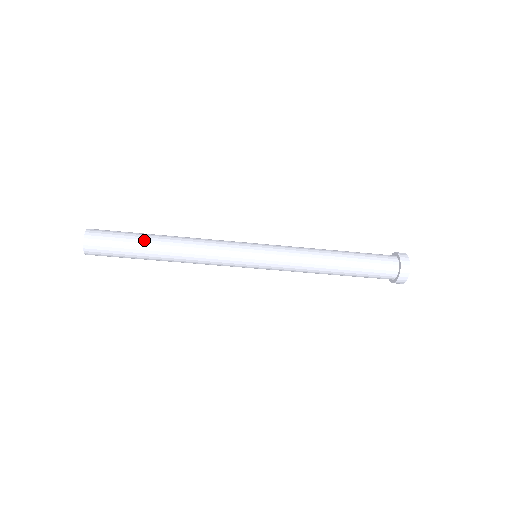
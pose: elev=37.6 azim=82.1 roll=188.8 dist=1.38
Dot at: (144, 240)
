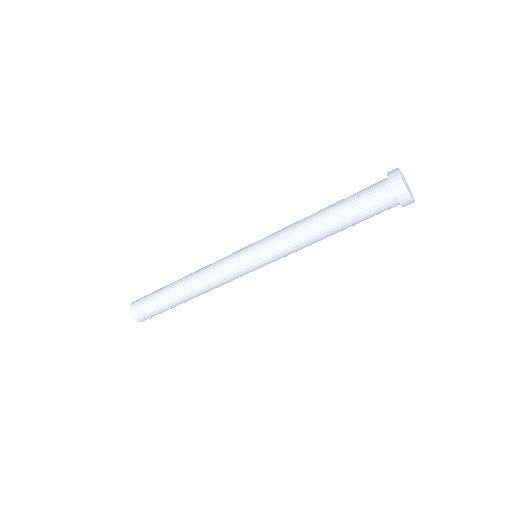
Dot at: (167, 296)
